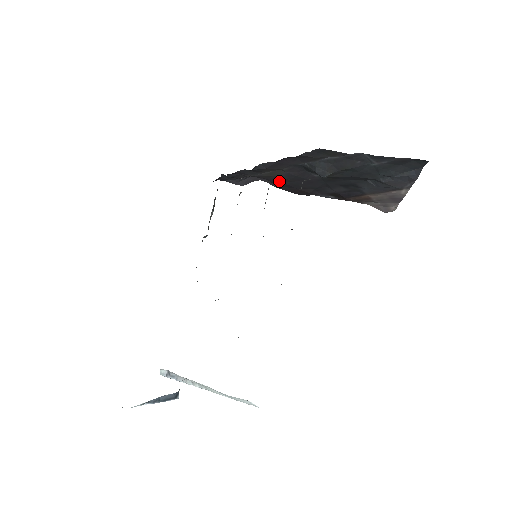
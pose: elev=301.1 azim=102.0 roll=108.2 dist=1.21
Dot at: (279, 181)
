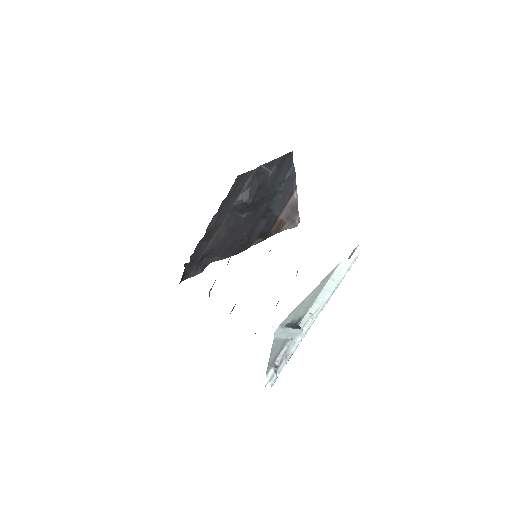
Dot at: (224, 244)
